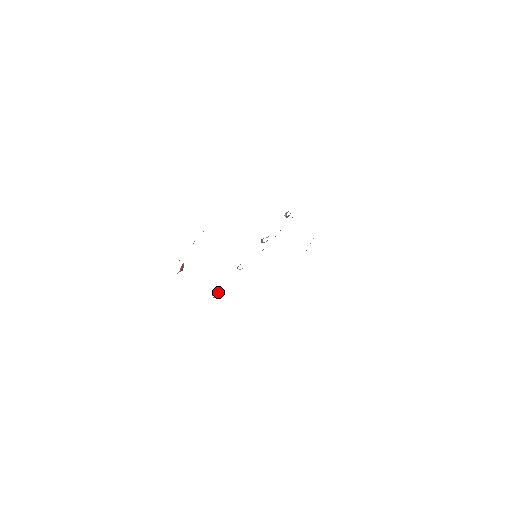
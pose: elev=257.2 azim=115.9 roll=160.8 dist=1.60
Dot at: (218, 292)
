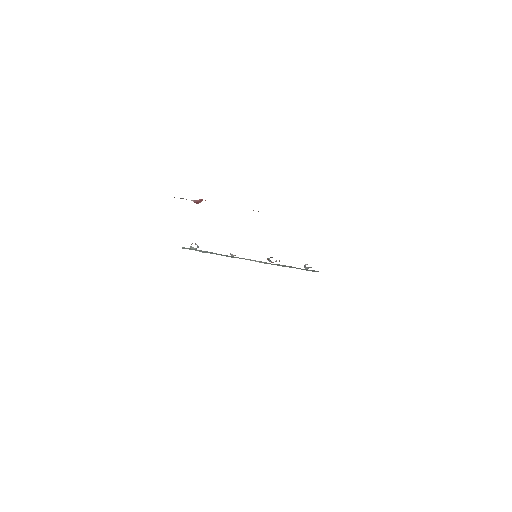
Dot at: (198, 247)
